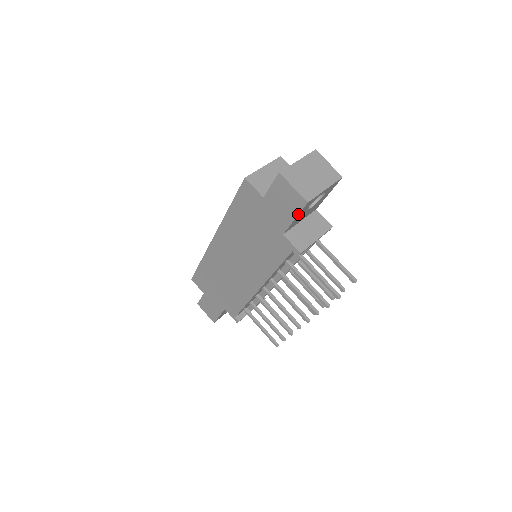
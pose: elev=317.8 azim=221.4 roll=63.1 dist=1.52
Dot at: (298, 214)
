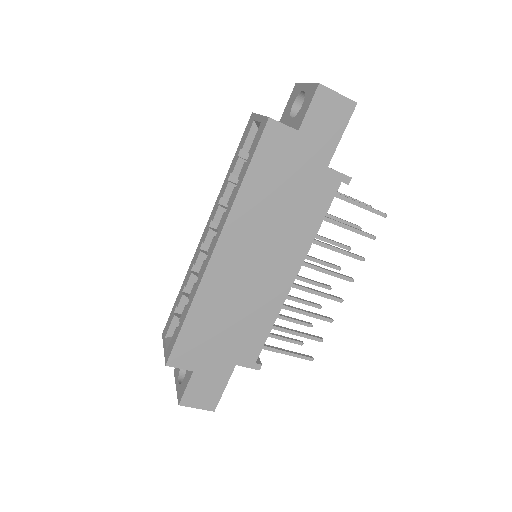
Dot at: (346, 125)
